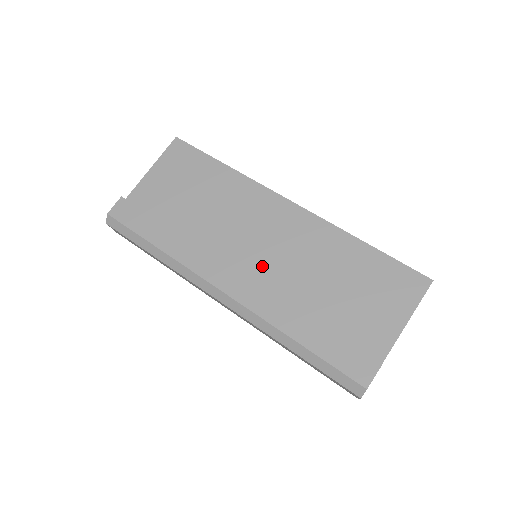
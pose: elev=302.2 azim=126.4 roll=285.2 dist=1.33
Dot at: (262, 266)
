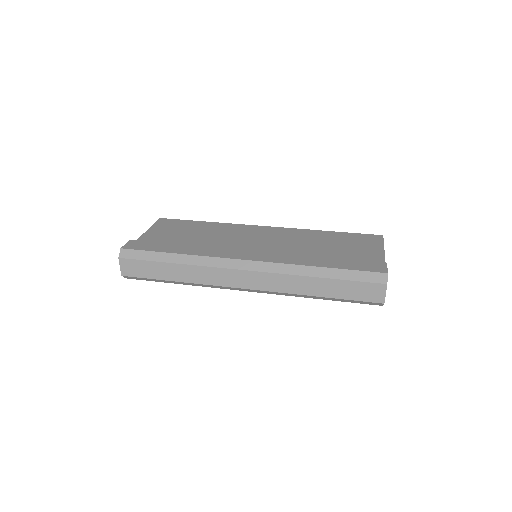
Dot at: (267, 251)
